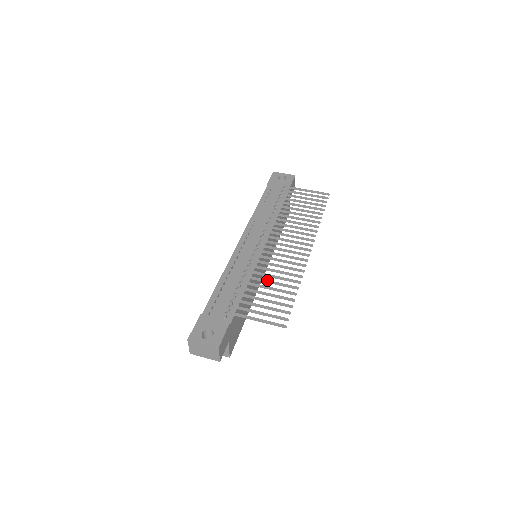
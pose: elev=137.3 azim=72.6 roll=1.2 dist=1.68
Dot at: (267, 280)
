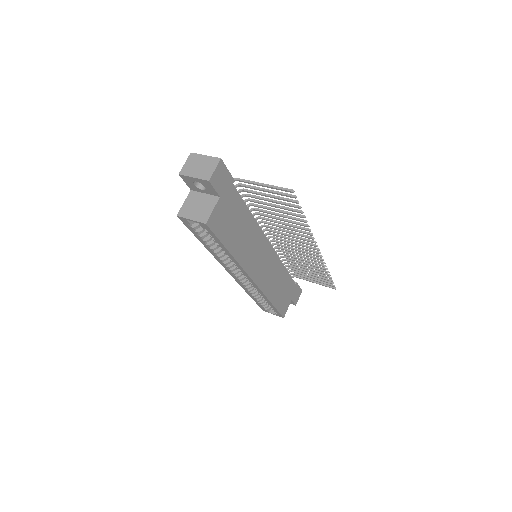
Dot at: (276, 213)
